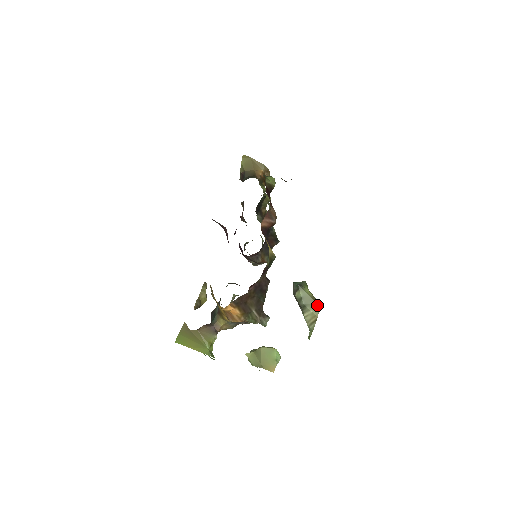
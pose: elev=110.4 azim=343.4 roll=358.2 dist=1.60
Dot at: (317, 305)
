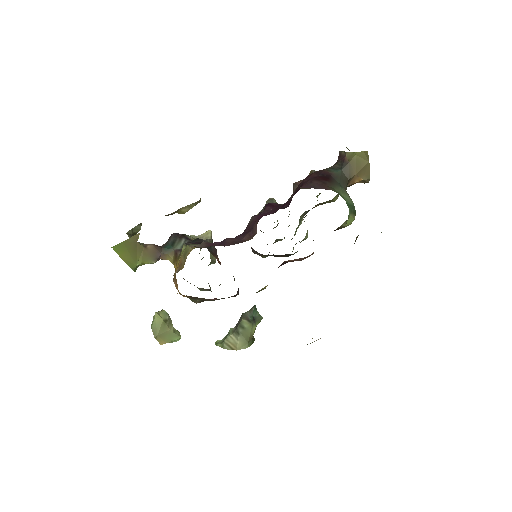
Dot at: (247, 344)
